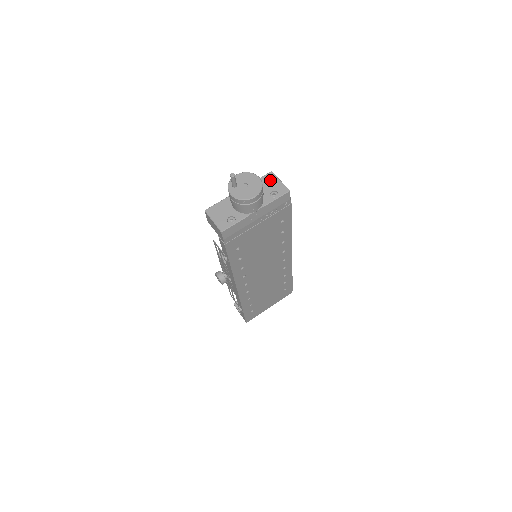
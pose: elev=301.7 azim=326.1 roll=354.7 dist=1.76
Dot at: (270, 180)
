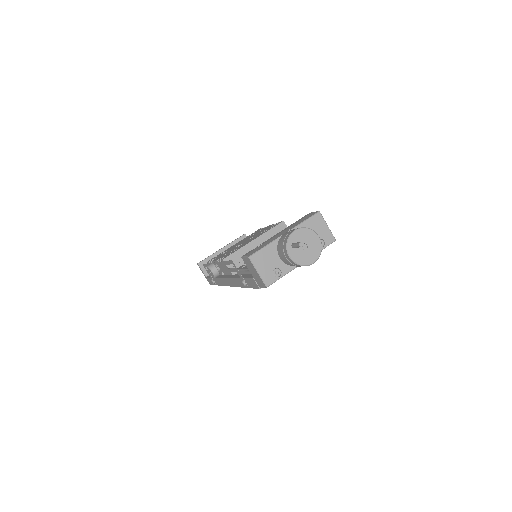
Dot at: (318, 224)
